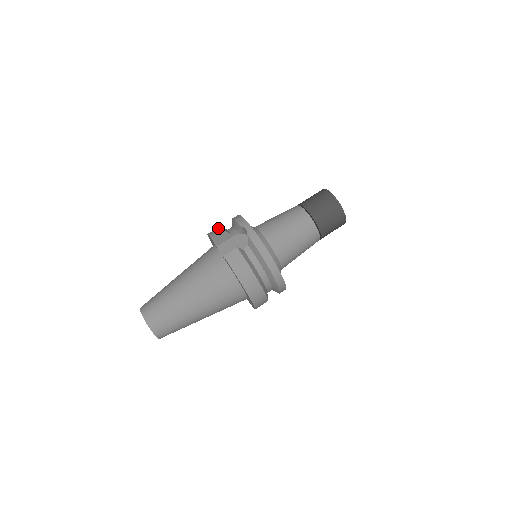
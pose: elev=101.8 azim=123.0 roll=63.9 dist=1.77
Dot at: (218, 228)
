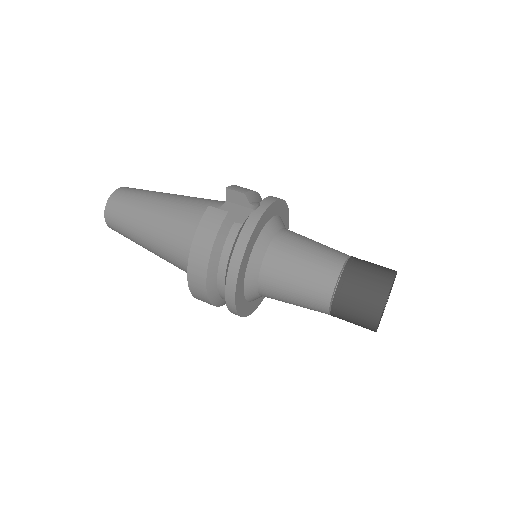
Dot at: occluded
